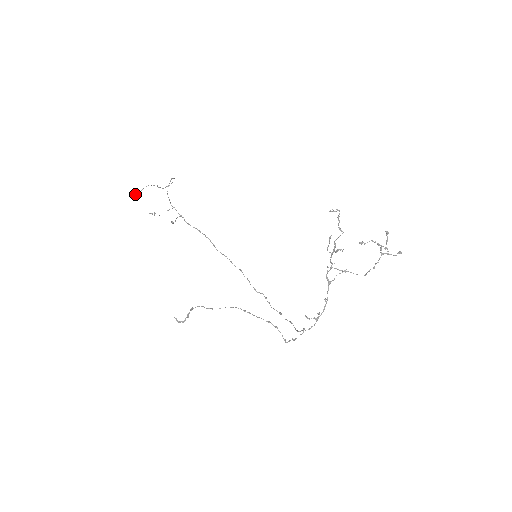
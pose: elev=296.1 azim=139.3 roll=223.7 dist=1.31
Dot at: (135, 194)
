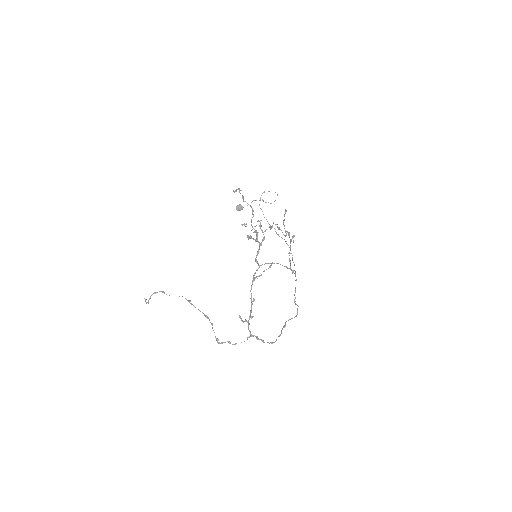
Dot at: (239, 209)
